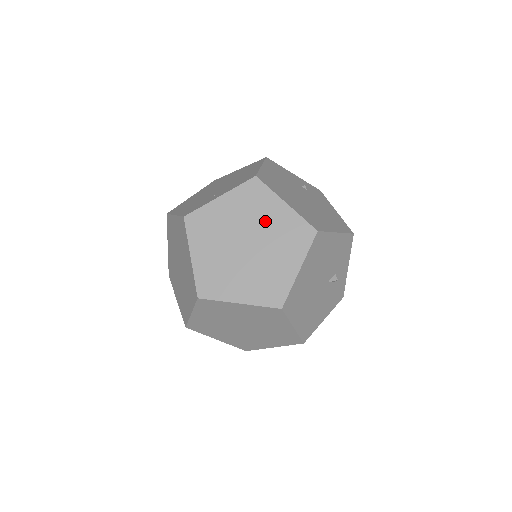
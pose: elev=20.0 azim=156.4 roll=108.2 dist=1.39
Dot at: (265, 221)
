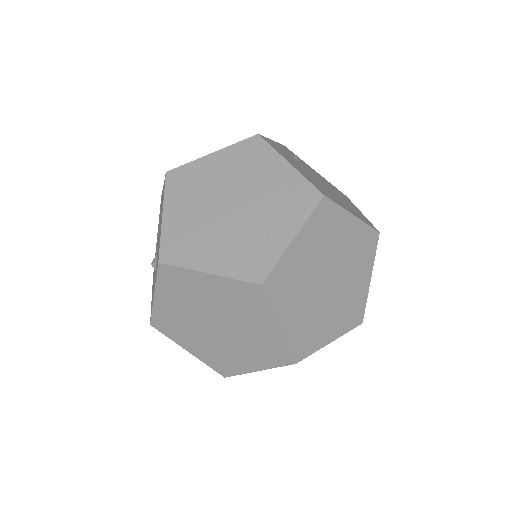
Dot at: (340, 245)
